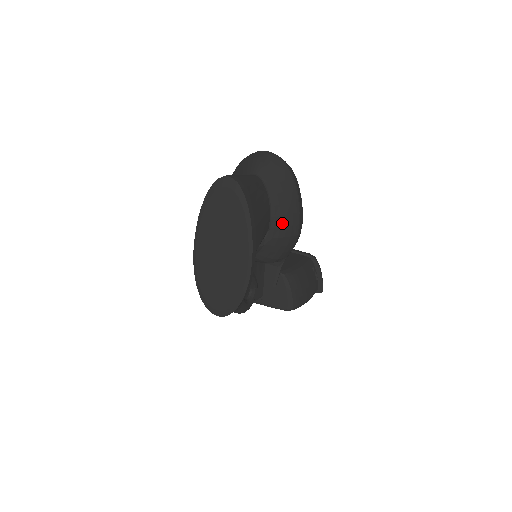
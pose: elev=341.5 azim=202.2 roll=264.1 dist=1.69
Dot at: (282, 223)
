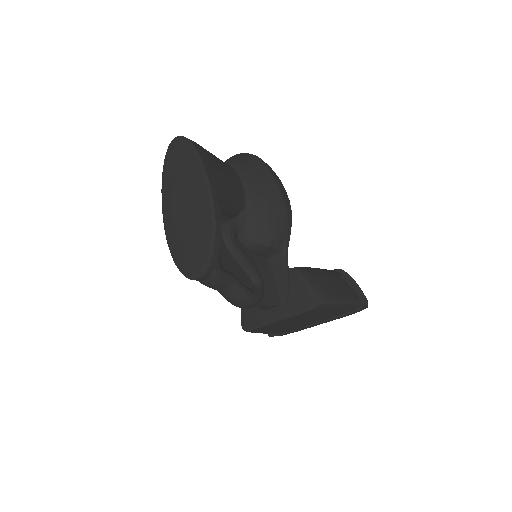
Dot at: (259, 193)
